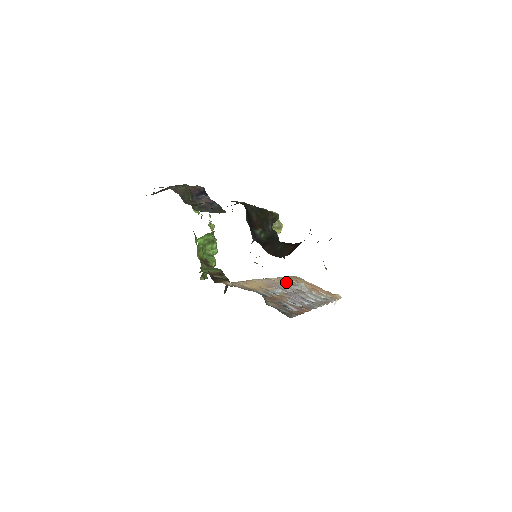
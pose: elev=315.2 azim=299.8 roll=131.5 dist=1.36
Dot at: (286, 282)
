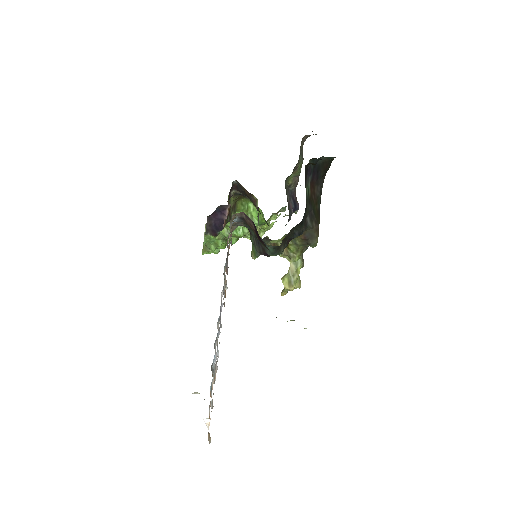
Dot at: occluded
